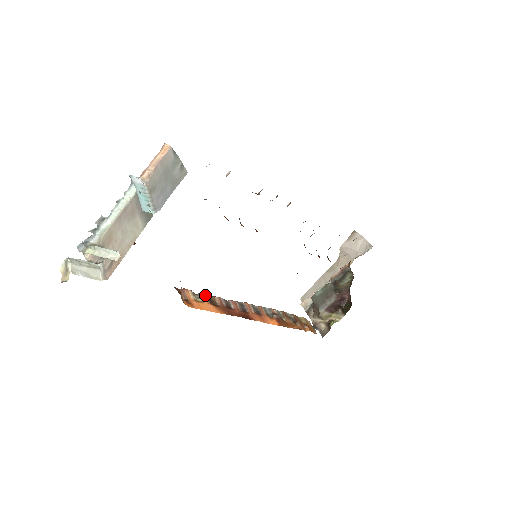
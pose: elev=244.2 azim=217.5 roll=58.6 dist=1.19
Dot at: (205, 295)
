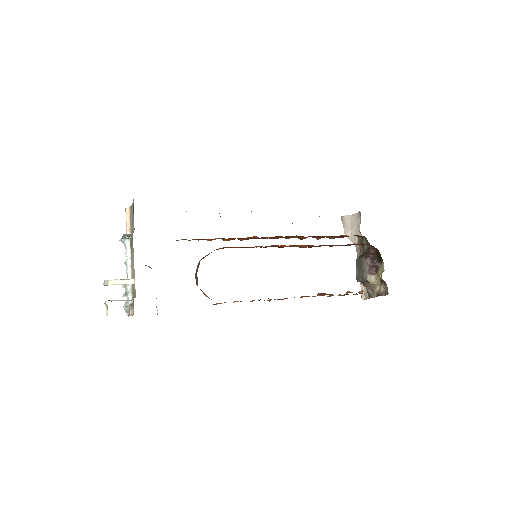
Dot at: occluded
